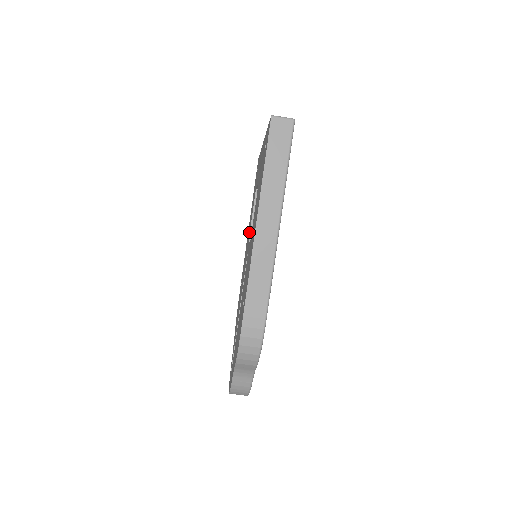
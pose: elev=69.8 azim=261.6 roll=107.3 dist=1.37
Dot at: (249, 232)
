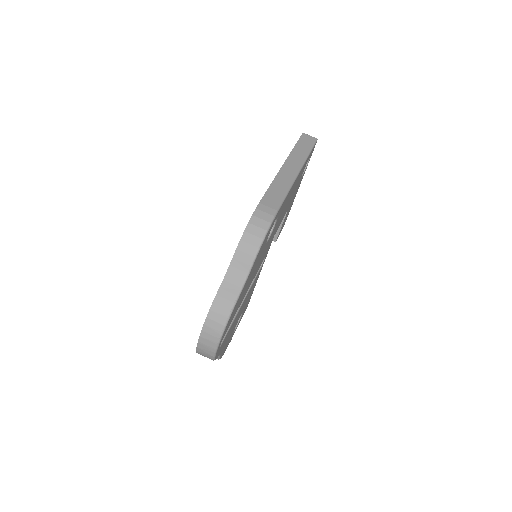
Dot at: occluded
